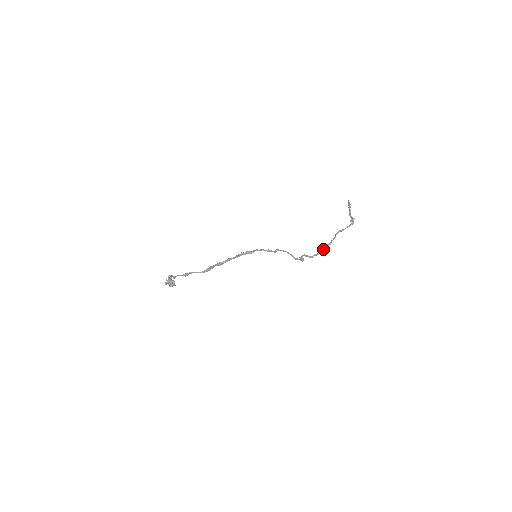
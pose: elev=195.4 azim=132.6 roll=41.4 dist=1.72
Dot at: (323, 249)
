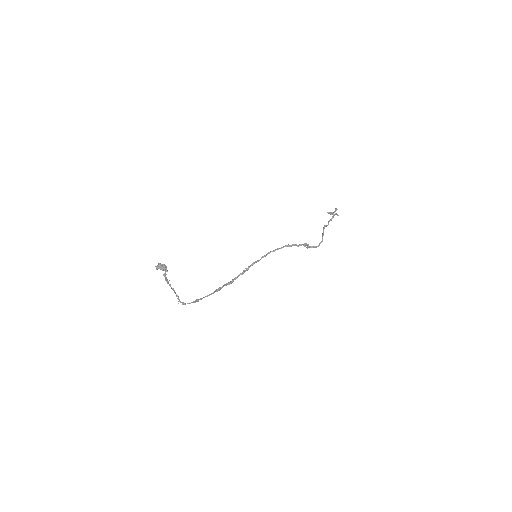
Dot at: (323, 233)
